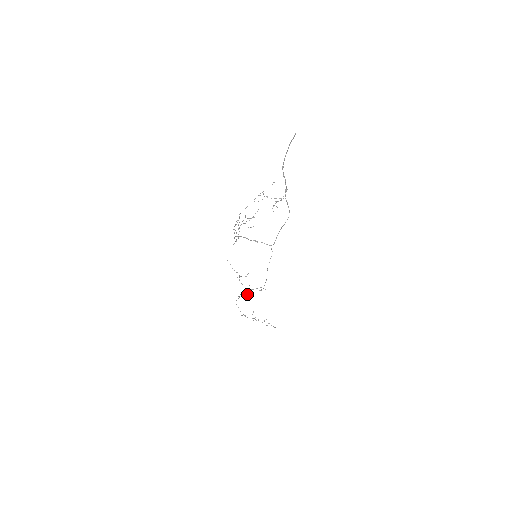
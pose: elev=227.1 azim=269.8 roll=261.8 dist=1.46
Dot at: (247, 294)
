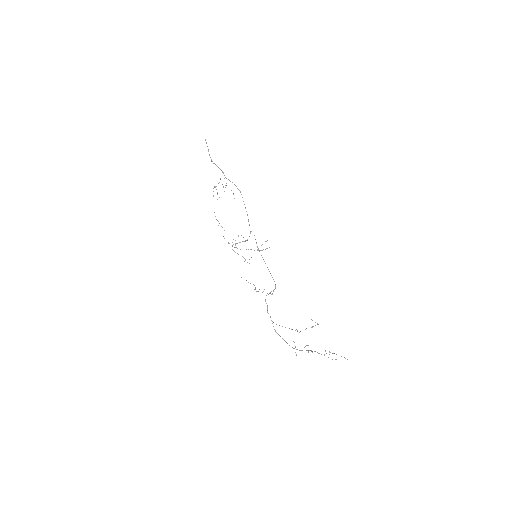
Dot at: (299, 332)
